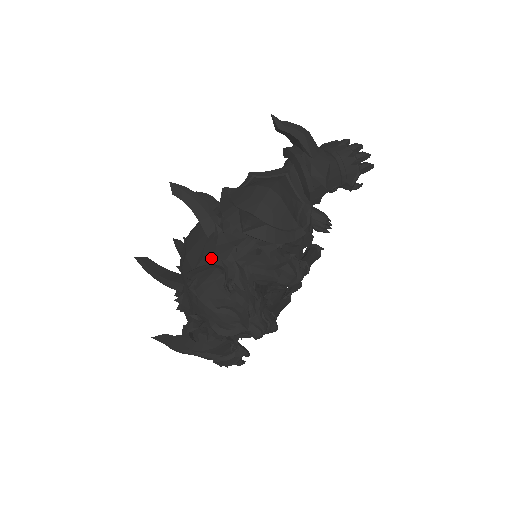
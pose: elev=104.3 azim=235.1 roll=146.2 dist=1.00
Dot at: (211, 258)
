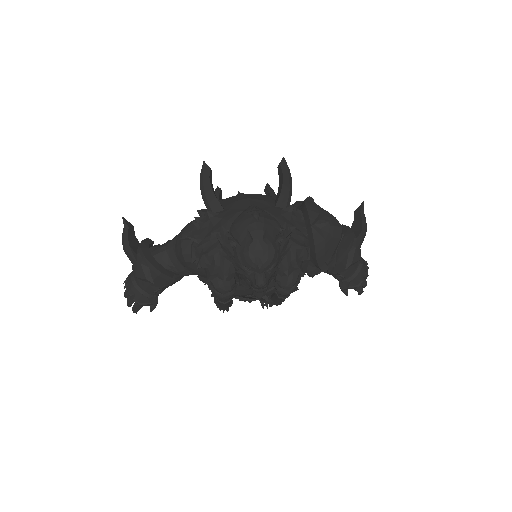
Dot at: (273, 216)
